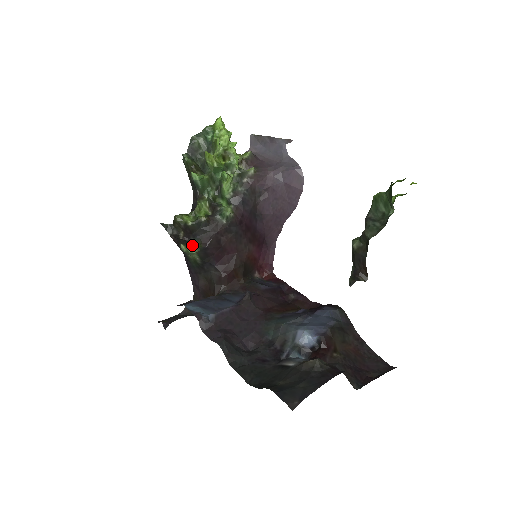
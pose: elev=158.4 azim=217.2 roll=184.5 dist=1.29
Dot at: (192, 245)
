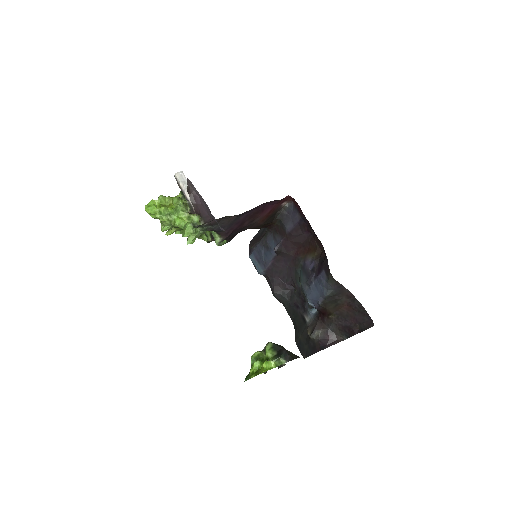
Dot at: occluded
